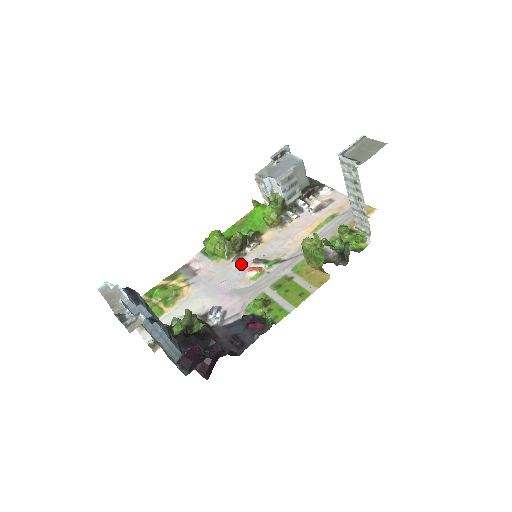
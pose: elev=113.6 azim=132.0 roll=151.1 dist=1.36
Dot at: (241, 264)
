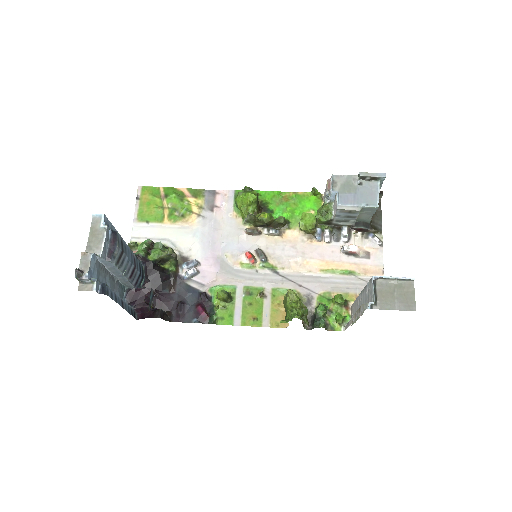
Dot at: (248, 240)
